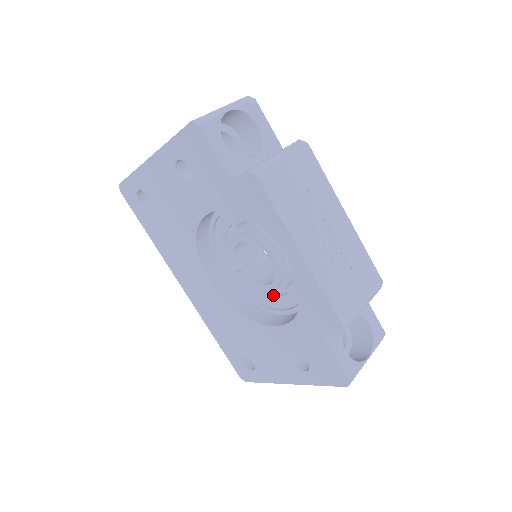
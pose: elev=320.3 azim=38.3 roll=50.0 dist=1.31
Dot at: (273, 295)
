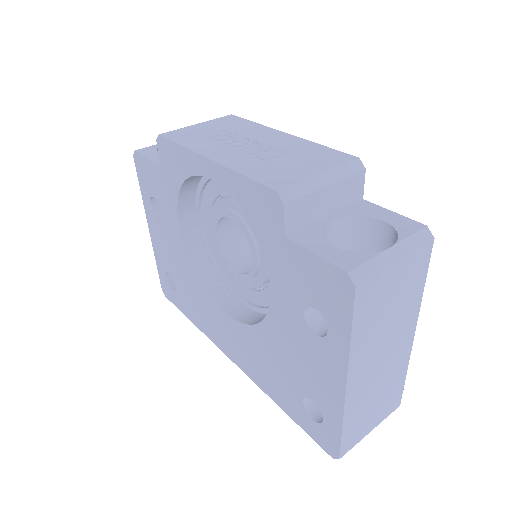
Dot at: (267, 269)
